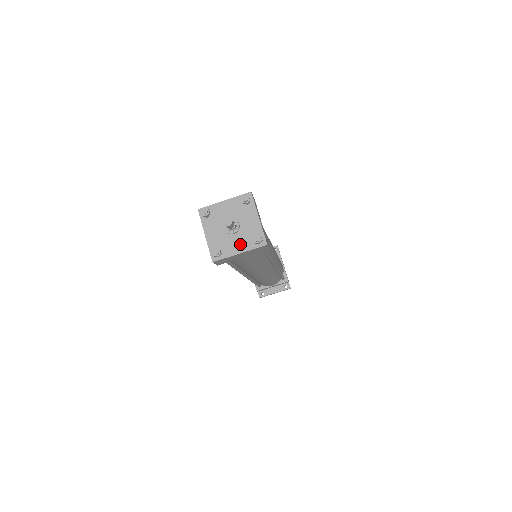
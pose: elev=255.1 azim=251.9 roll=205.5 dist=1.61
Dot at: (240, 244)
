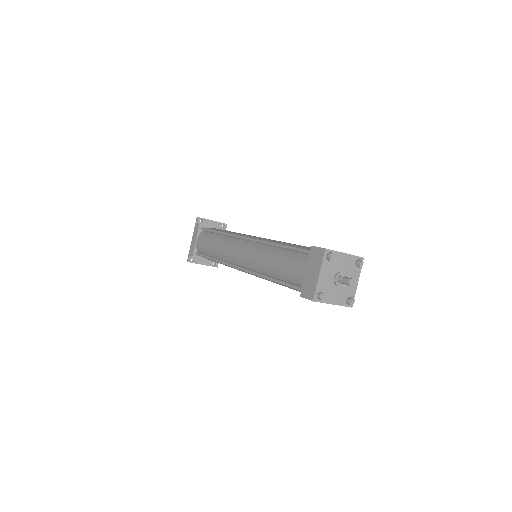
Dot at: (337, 297)
